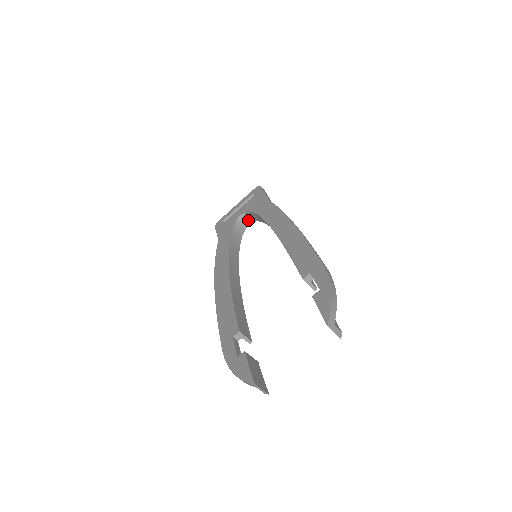
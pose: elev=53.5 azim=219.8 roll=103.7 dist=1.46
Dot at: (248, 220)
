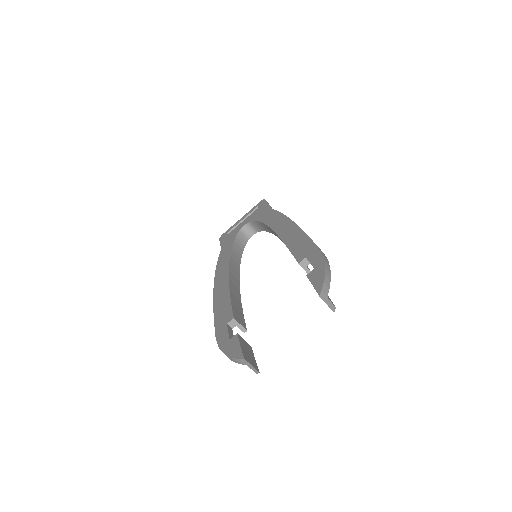
Dot at: (251, 231)
